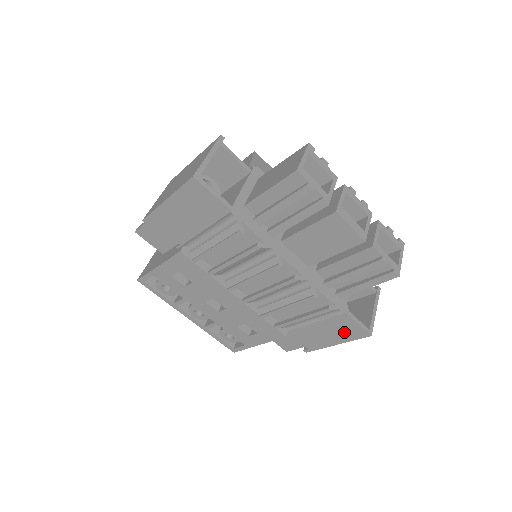
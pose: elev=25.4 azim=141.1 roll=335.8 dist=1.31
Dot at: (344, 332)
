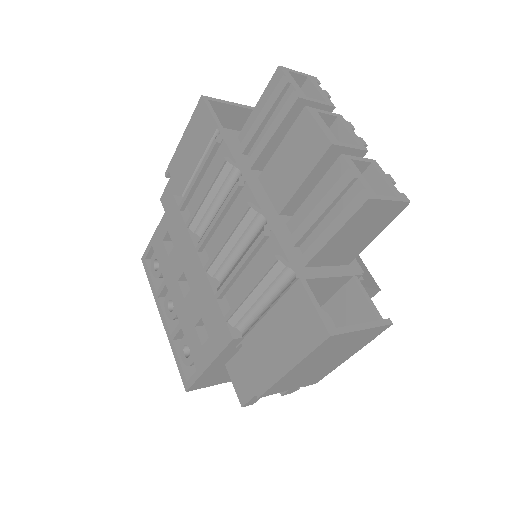
Dot at: (299, 333)
